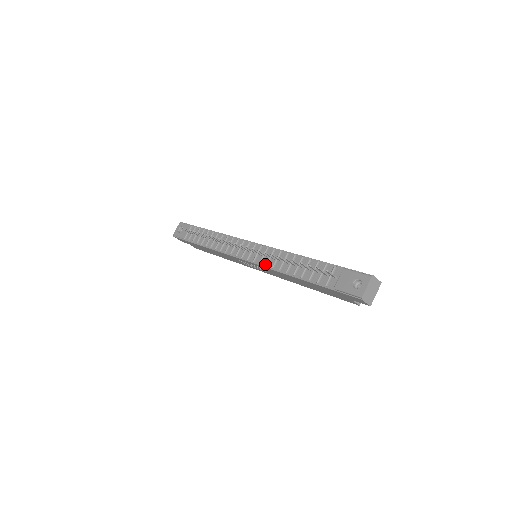
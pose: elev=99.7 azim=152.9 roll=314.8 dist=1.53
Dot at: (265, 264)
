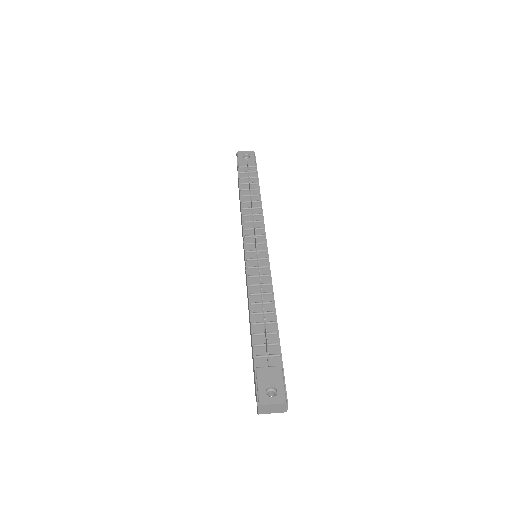
Dot at: (250, 275)
